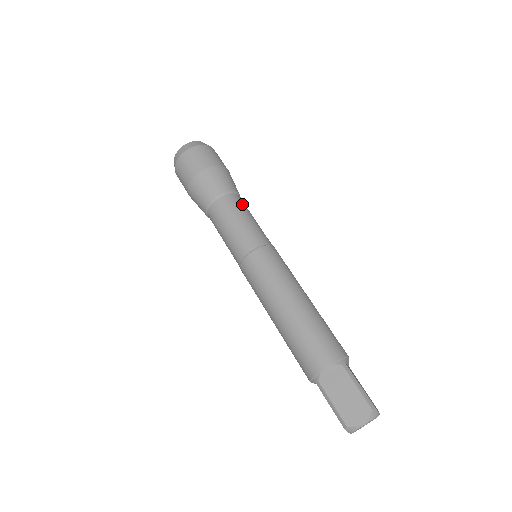
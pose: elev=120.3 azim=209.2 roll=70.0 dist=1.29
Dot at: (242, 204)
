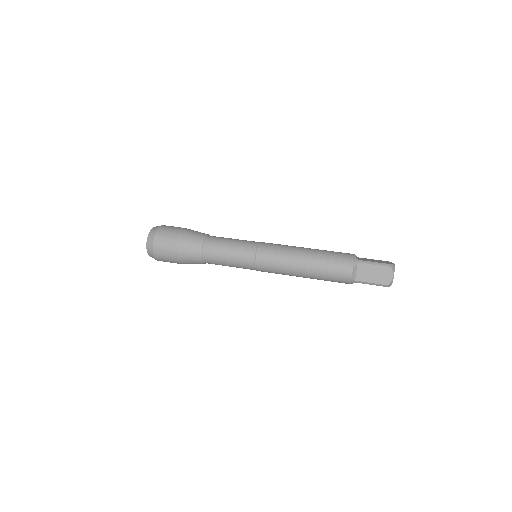
Dot at: occluded
